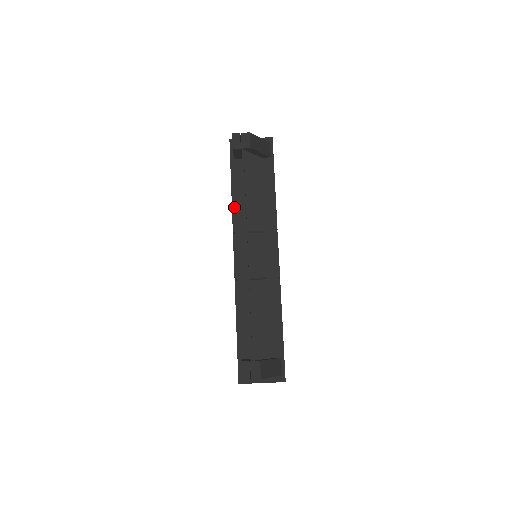
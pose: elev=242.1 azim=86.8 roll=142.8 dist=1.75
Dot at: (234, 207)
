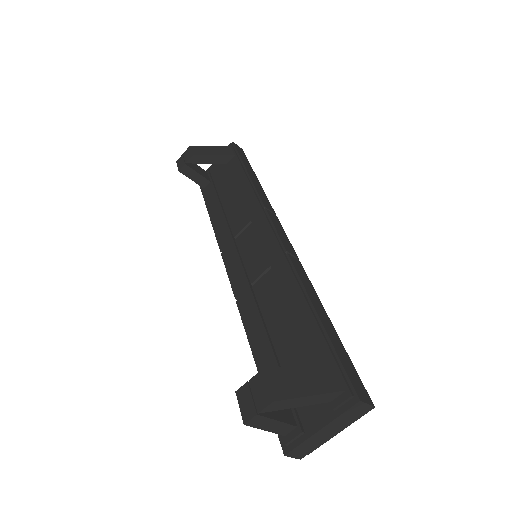
Dot at: (215, 228)
